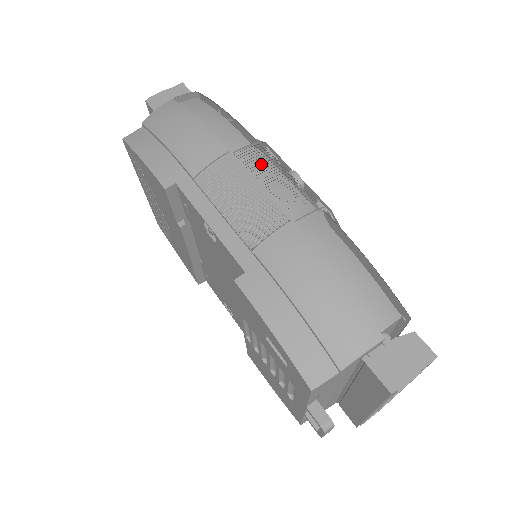
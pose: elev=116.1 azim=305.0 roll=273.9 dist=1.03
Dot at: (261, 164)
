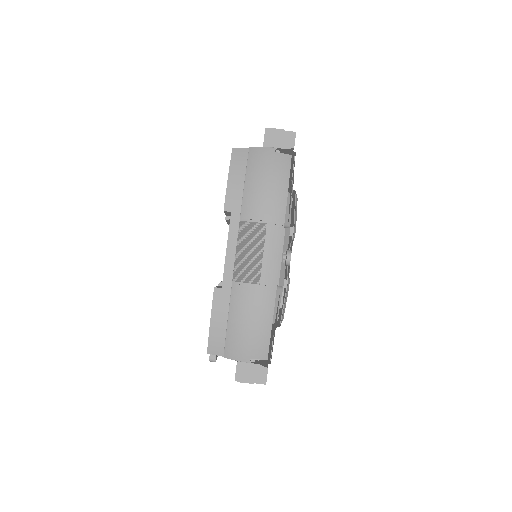
Dot at: (277, 240)
